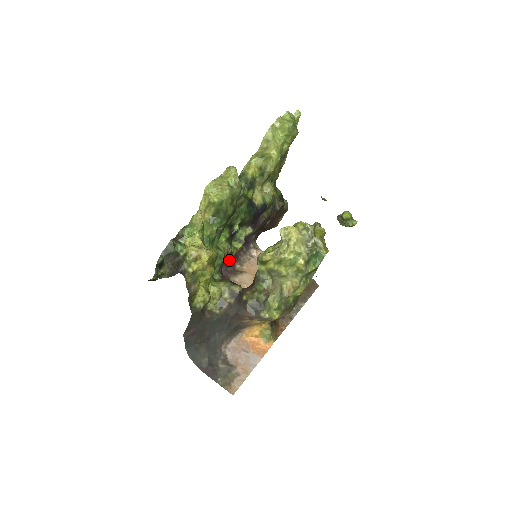
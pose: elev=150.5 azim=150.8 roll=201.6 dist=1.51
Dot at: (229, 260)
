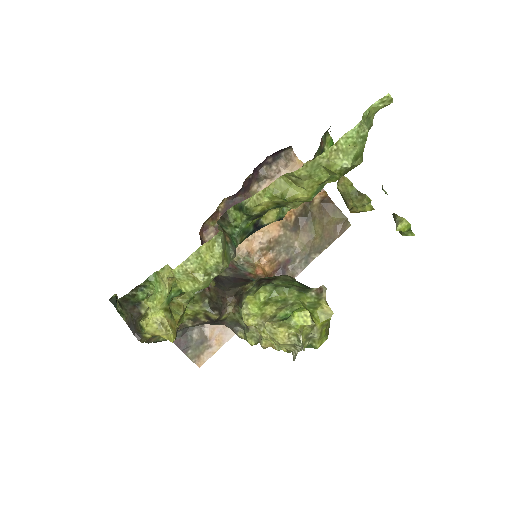
Dot at: (241, 188)
